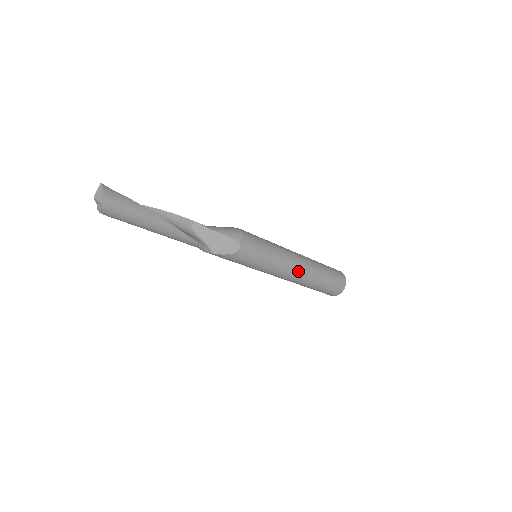
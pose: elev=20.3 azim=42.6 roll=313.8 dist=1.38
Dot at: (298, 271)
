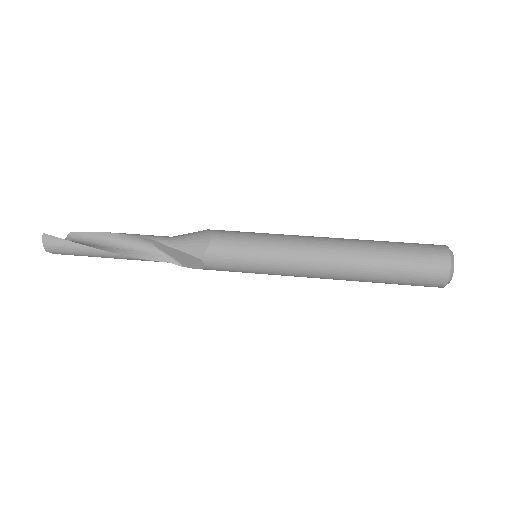
Dot at: (321, 273)
